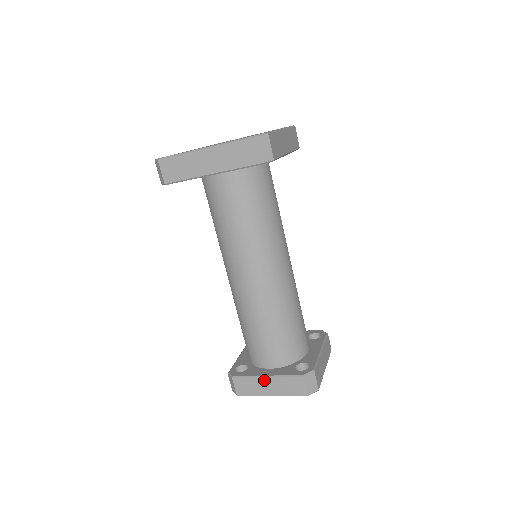
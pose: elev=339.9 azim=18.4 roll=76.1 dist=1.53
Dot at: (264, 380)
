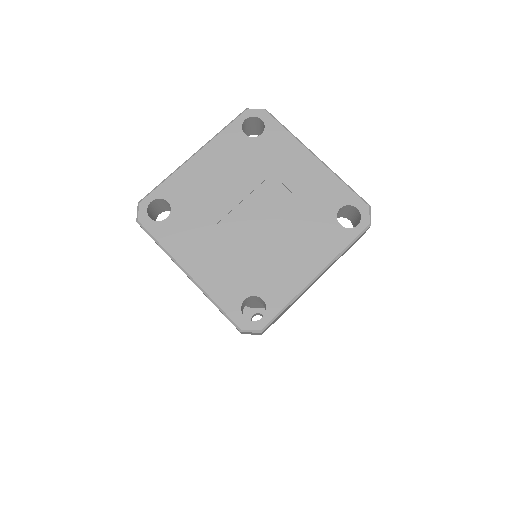
Dot at: occluded
